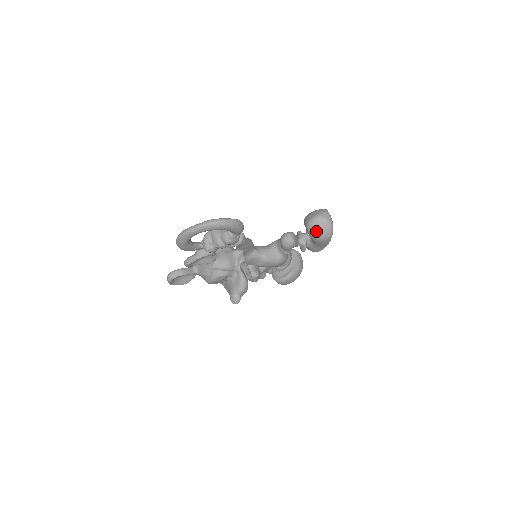
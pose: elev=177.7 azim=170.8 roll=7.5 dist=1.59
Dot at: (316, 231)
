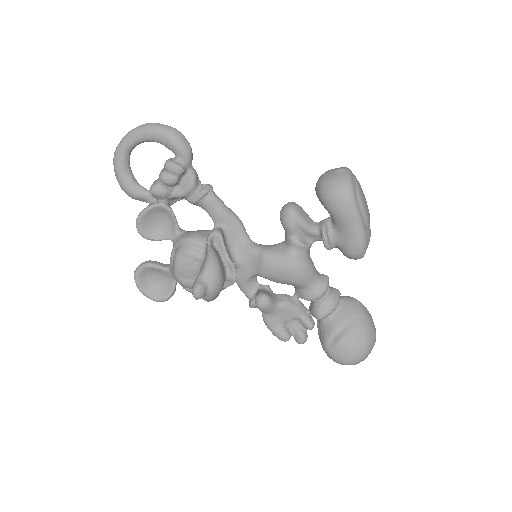
Dot at: (323, 185)
